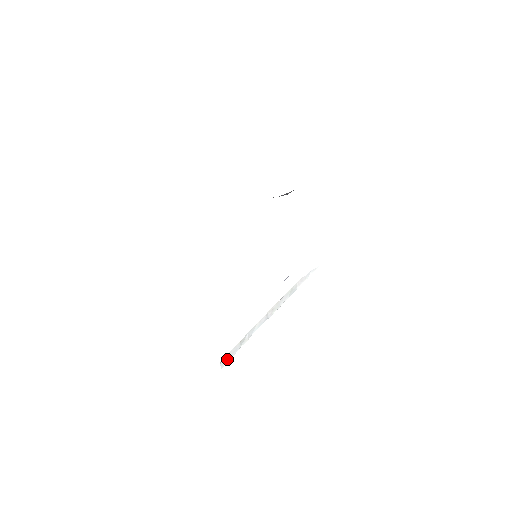
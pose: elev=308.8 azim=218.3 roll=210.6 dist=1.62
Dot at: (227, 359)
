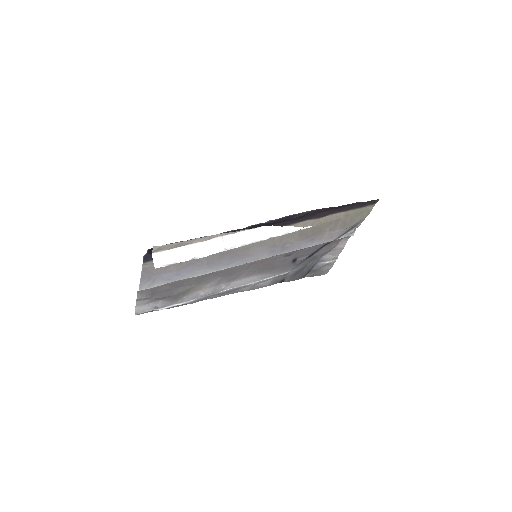
Dot at: (164, 260)
